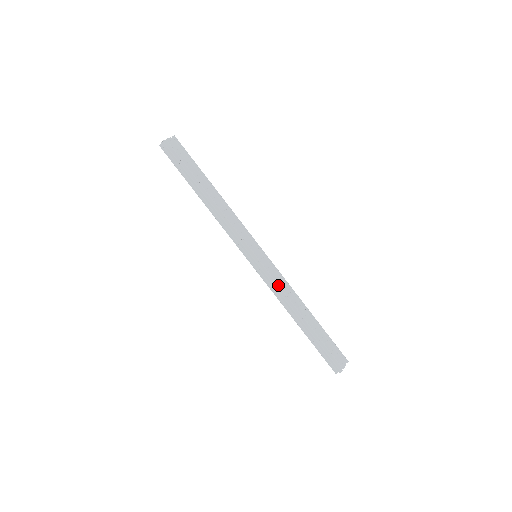
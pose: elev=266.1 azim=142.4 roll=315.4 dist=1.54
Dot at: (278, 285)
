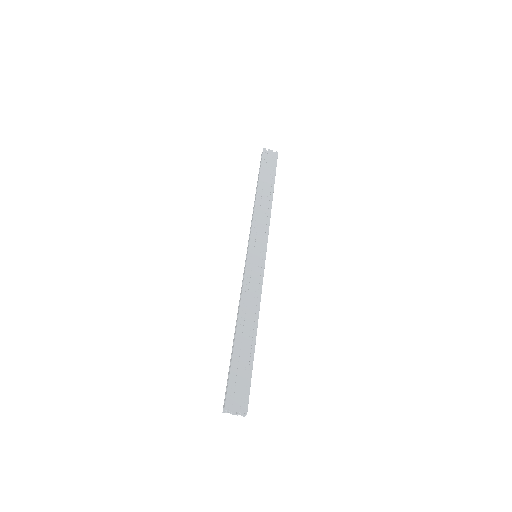
Dot at: (249, 287)
